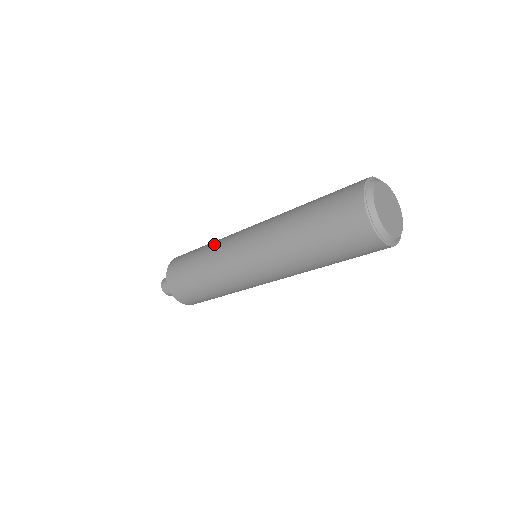
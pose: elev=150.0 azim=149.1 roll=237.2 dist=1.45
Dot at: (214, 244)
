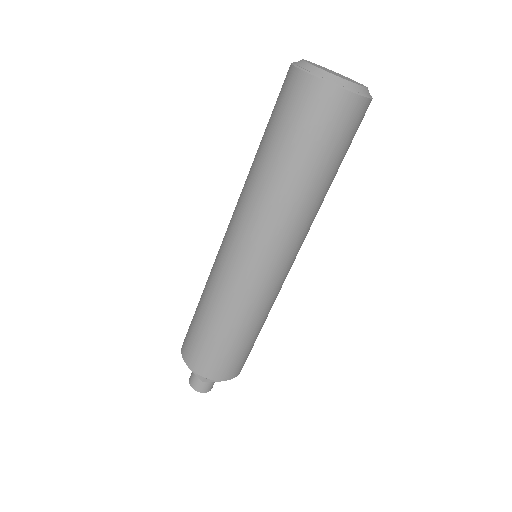
Dot at: occluded
